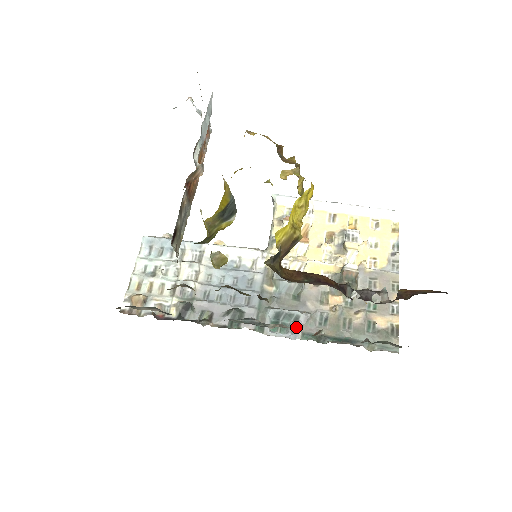
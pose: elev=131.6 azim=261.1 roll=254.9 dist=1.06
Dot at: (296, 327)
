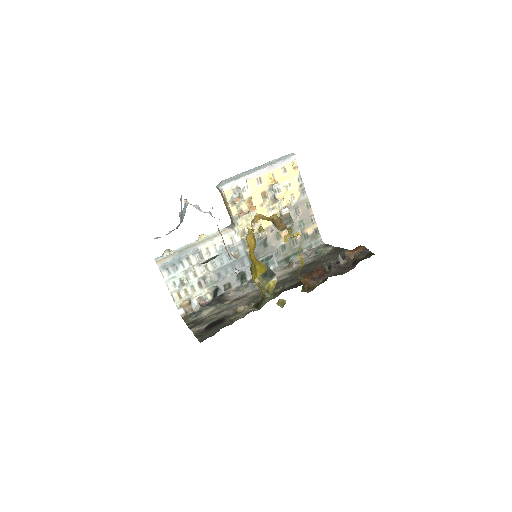
Dot at: (273, 261)
